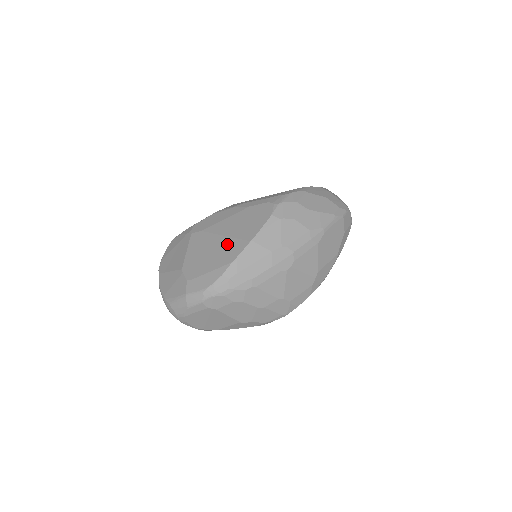
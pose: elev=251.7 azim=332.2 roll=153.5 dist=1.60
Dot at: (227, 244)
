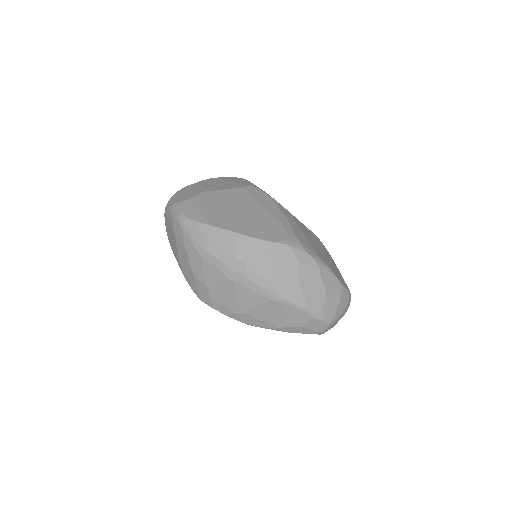
Dot at: (232, 216)
